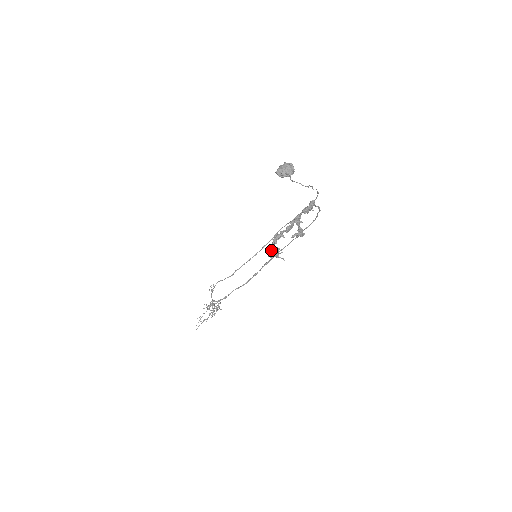
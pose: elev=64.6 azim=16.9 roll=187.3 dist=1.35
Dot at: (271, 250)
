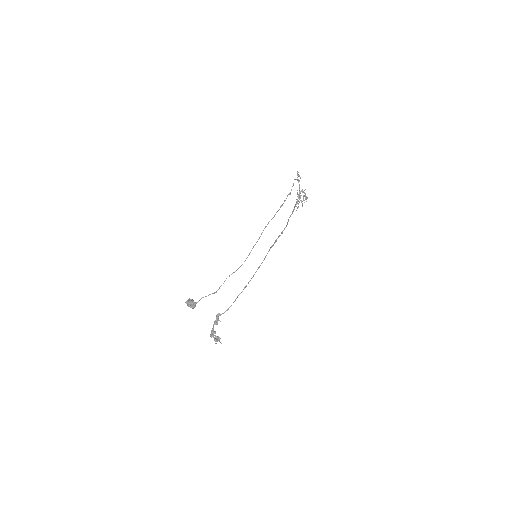
Dot at: (214, 339)
